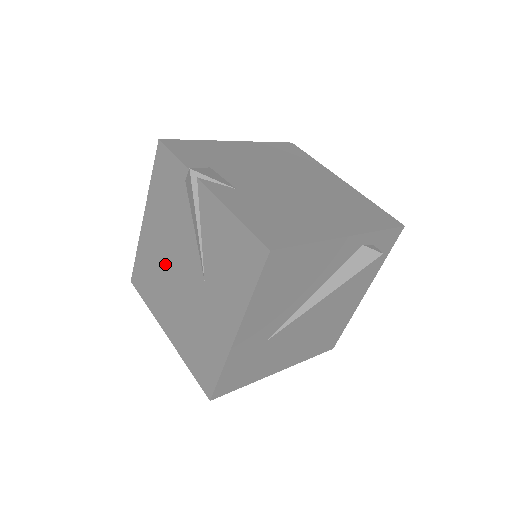
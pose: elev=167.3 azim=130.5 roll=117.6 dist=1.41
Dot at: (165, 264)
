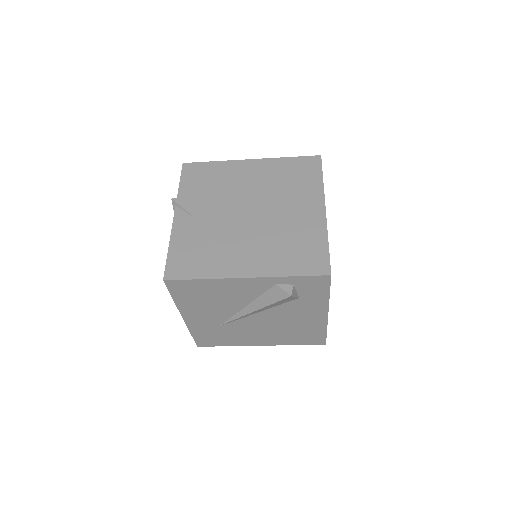
Dot at: occluded
